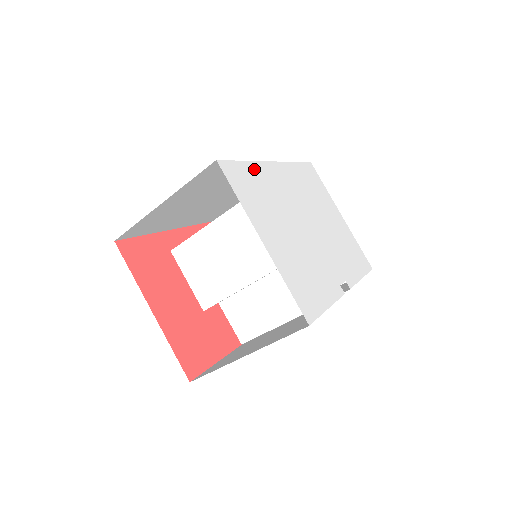
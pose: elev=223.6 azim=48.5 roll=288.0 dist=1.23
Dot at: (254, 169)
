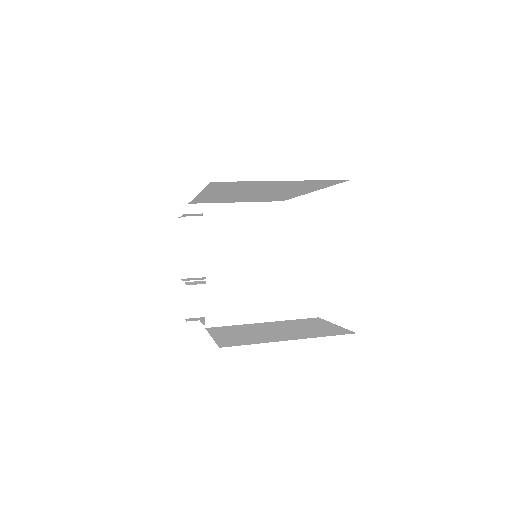
Dot at: occluded
